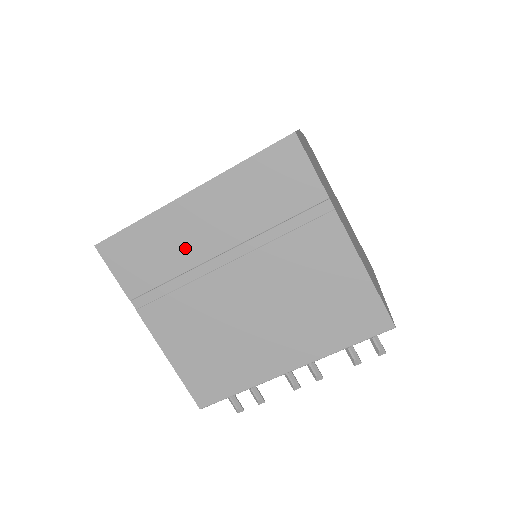
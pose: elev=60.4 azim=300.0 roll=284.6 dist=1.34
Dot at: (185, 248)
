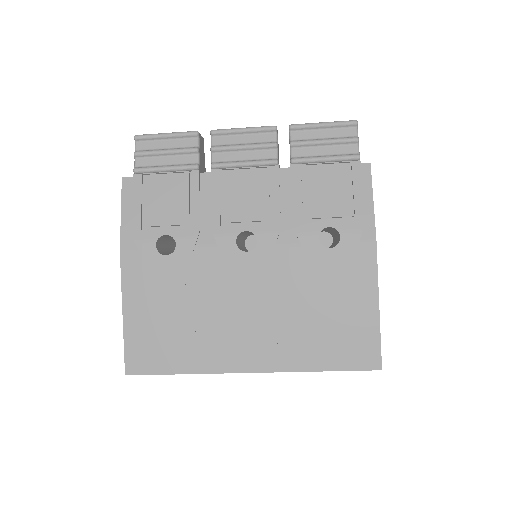
Dot at: occluded
